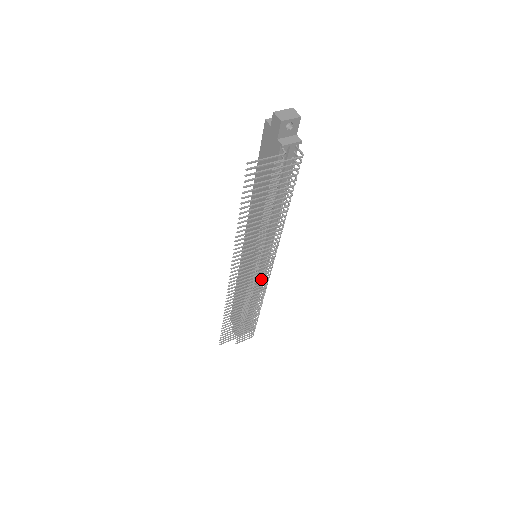
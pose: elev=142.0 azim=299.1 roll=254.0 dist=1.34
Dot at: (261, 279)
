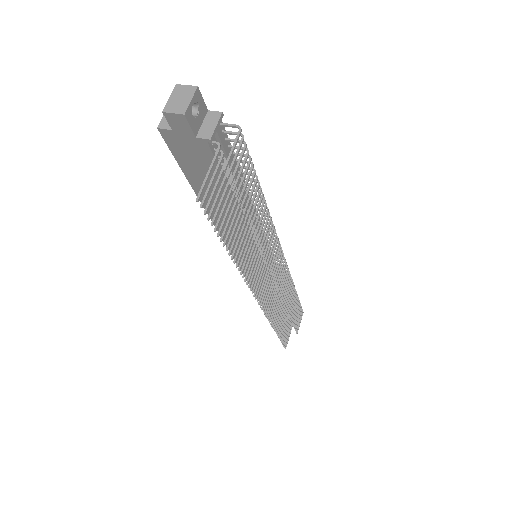
Dot at: occluded
